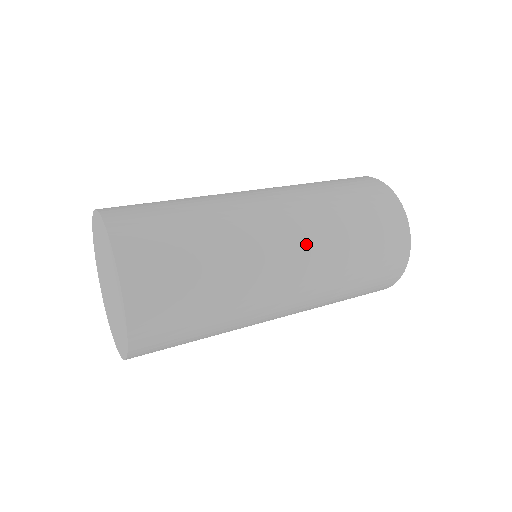
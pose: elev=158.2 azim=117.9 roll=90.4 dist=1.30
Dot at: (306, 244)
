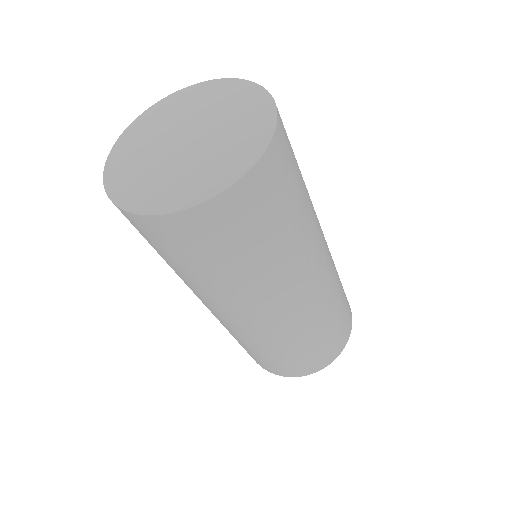
Dot at: occluded
